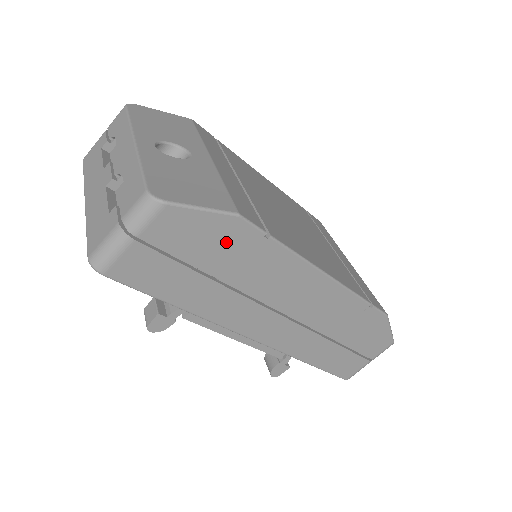
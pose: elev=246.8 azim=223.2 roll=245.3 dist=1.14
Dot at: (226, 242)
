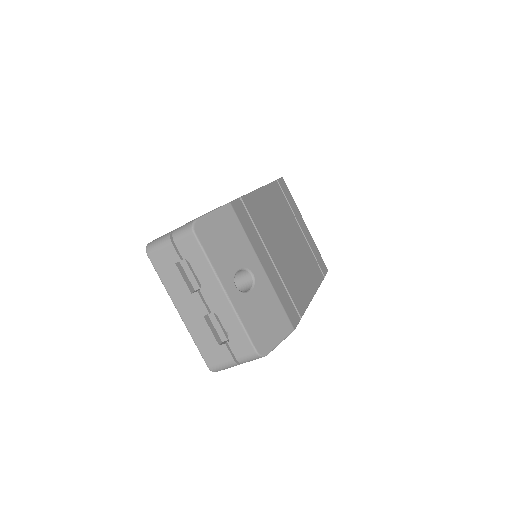
Dot at: occluded
